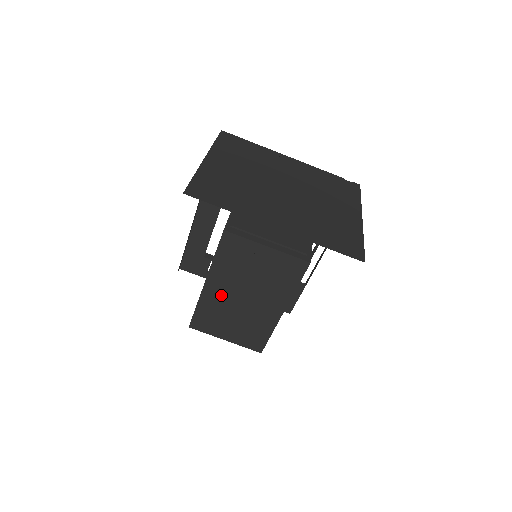
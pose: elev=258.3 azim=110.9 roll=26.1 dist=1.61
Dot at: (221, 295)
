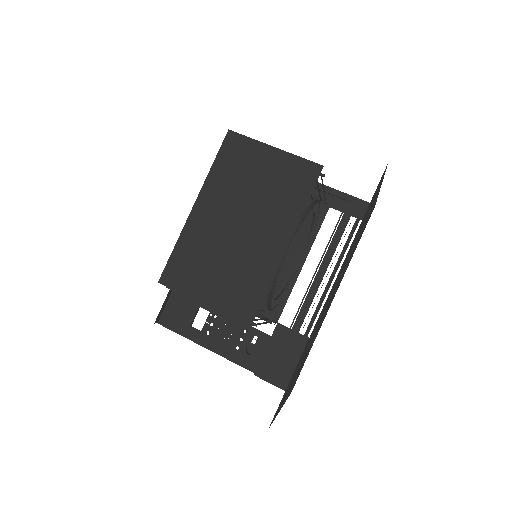
Dot at: (210, 223)
